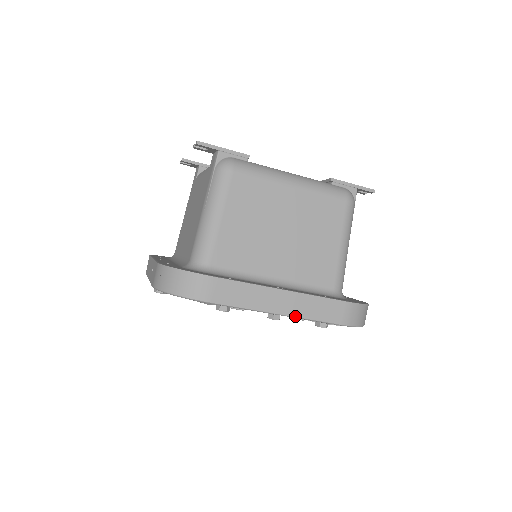
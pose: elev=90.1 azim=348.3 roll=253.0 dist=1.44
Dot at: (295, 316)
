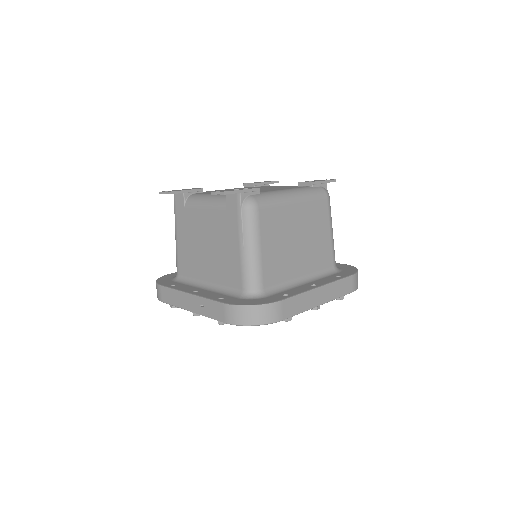
Dot at: (329, 301)
